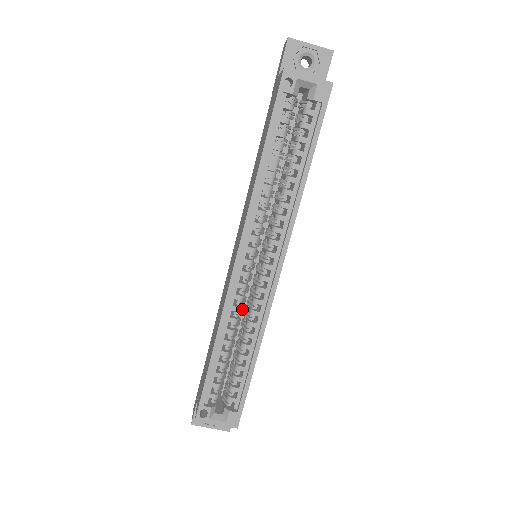
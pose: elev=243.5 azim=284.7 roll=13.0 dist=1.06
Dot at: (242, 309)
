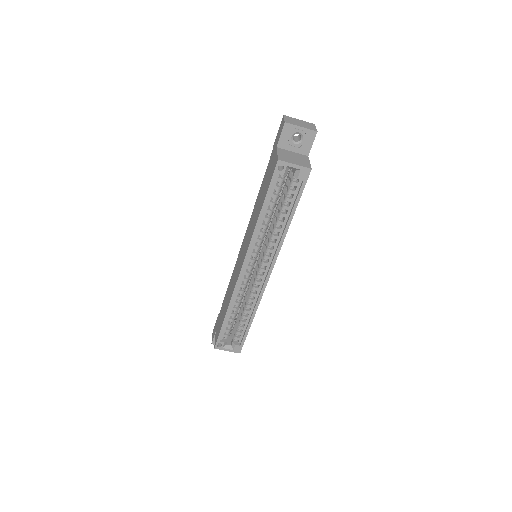
Dot at: (245, 290)
